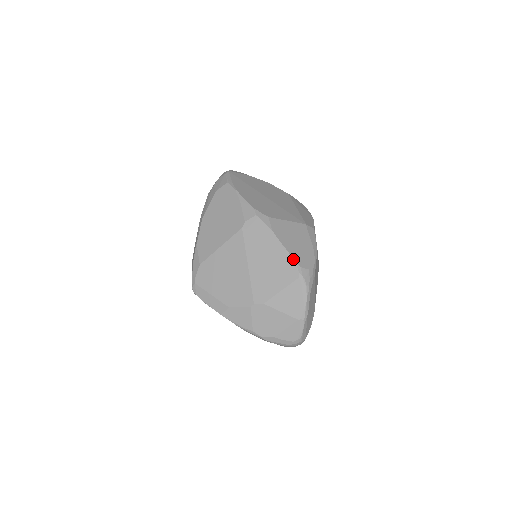
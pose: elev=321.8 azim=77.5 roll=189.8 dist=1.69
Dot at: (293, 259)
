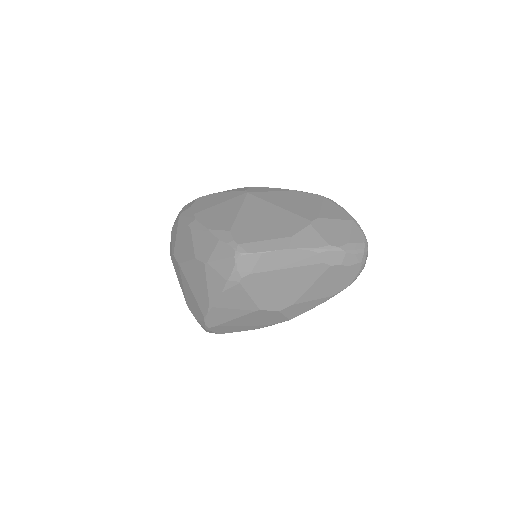
Dot at: (307, 192)
